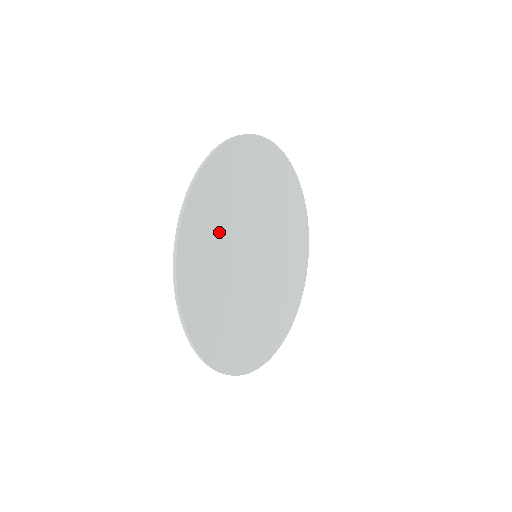
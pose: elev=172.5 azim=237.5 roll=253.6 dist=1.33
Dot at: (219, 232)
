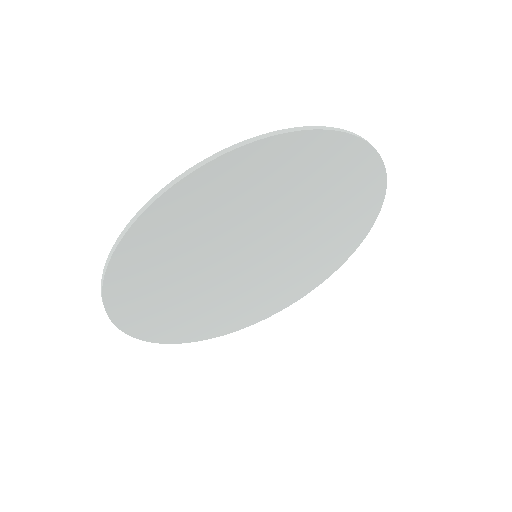
Dot at: (186, 305)
